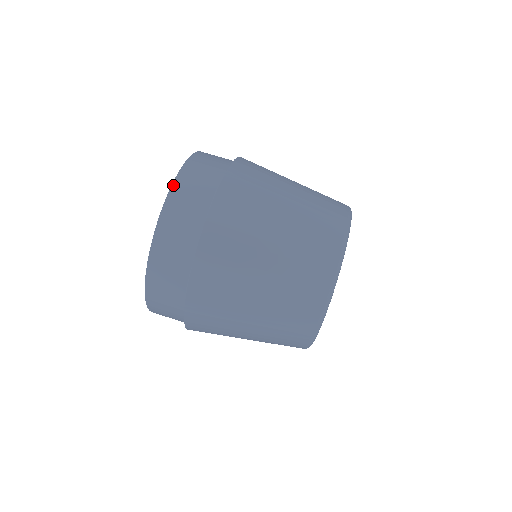
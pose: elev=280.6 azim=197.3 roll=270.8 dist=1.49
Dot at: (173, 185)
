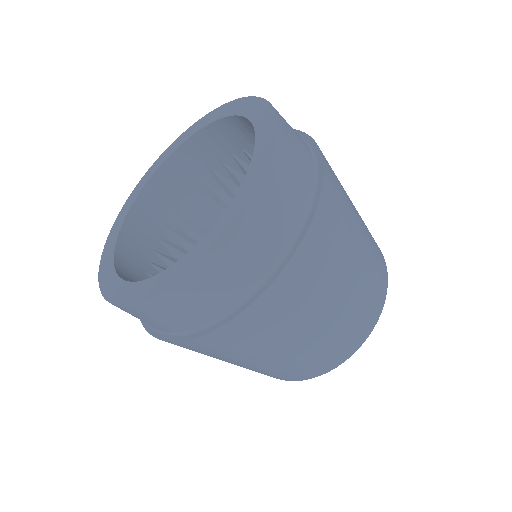
Dot at: (226, 238)
